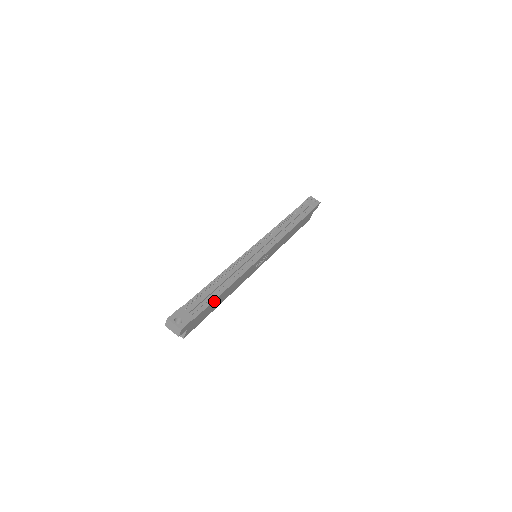
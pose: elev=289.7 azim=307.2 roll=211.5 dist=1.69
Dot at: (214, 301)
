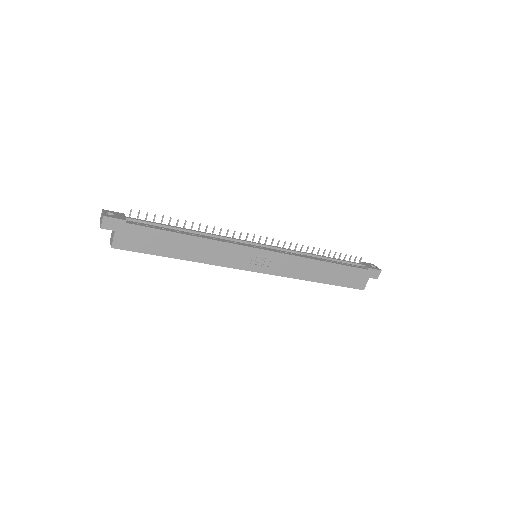
Dot at: (164, 233)
